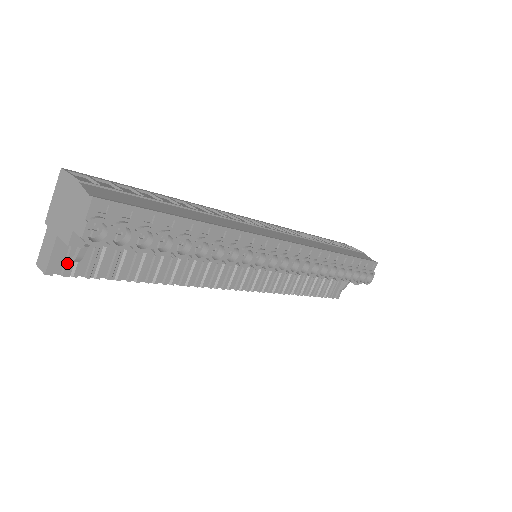
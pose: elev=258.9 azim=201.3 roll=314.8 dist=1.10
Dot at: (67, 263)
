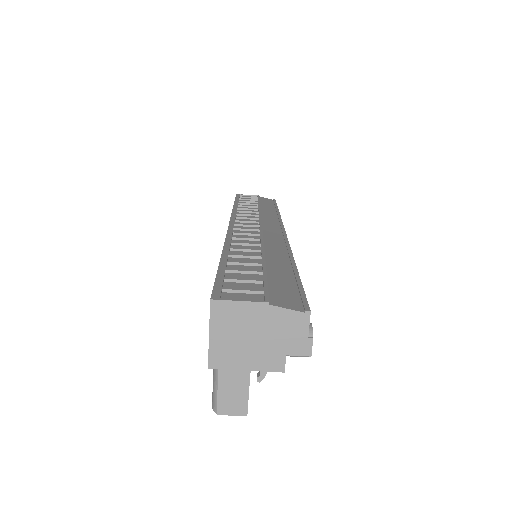
Dot at: occluded
